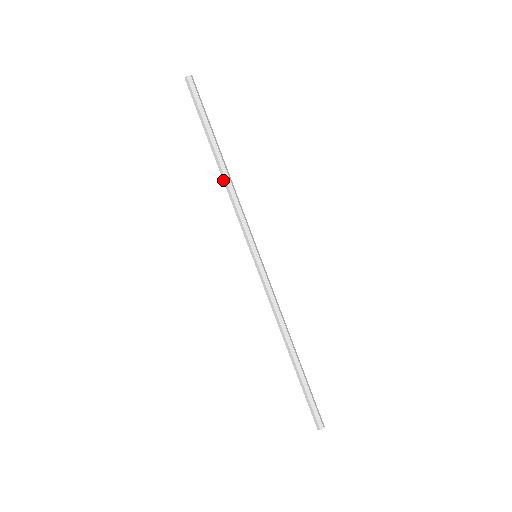
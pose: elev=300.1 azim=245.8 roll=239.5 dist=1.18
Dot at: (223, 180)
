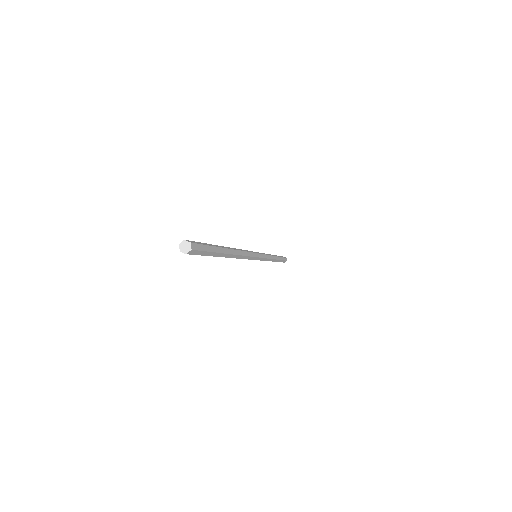
Dot at: occluded
